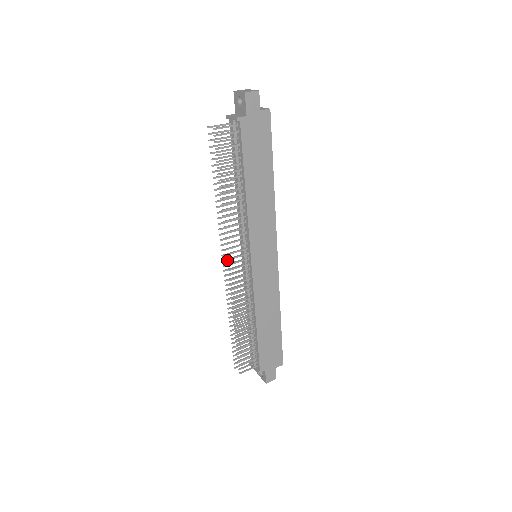
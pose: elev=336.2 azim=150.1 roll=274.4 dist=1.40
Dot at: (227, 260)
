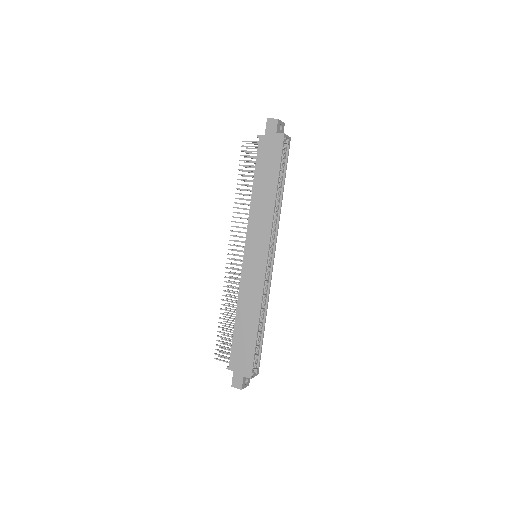
Dot at: occluded
